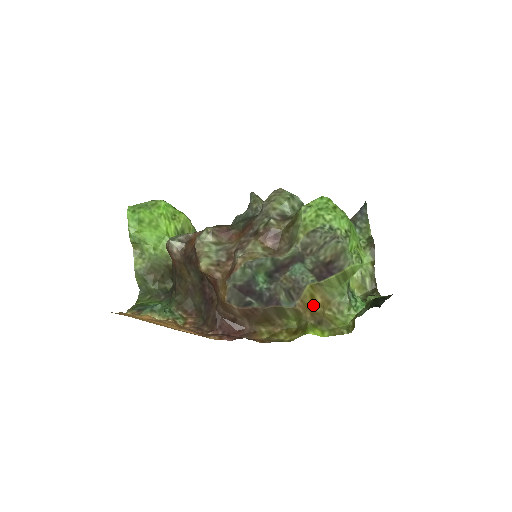
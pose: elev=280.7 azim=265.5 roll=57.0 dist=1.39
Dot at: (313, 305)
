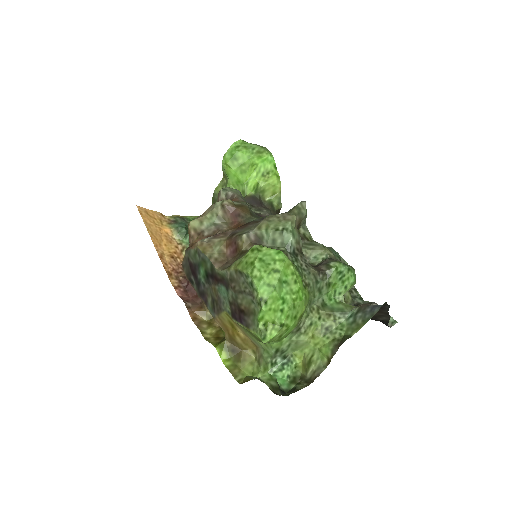
Dot at: (234, 332)
